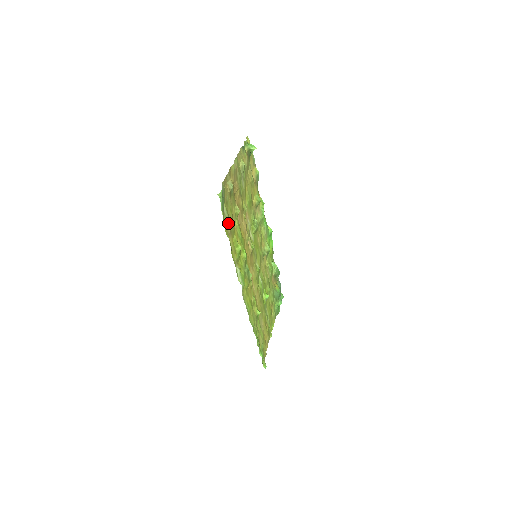
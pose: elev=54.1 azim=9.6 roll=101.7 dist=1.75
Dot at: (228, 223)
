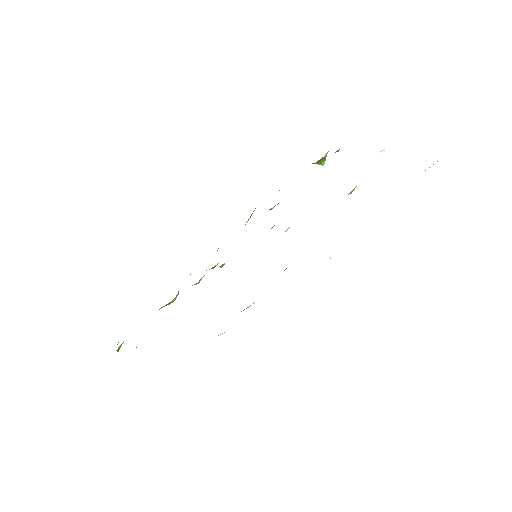
Dot at: occluded
